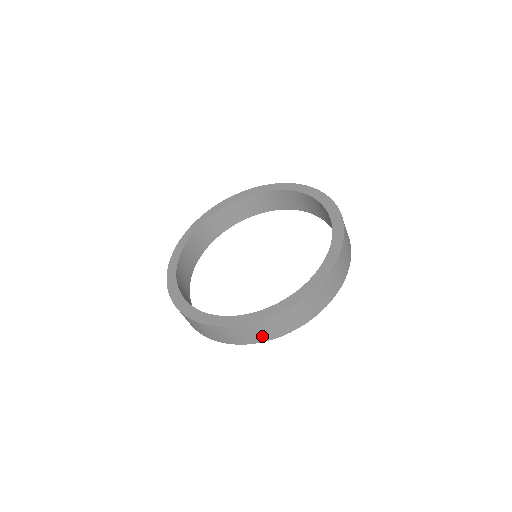
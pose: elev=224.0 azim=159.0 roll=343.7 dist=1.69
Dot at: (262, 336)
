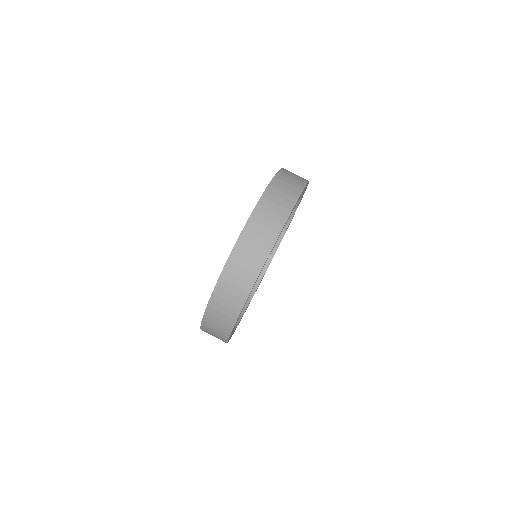
Dot at: (286, 201)
